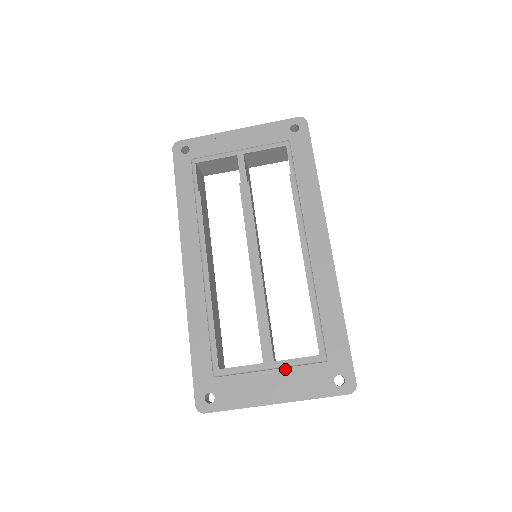
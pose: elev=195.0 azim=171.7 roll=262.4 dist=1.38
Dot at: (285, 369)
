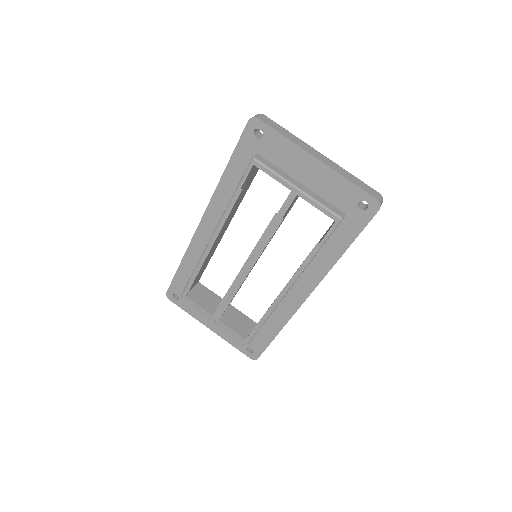
Dot at: occluded
